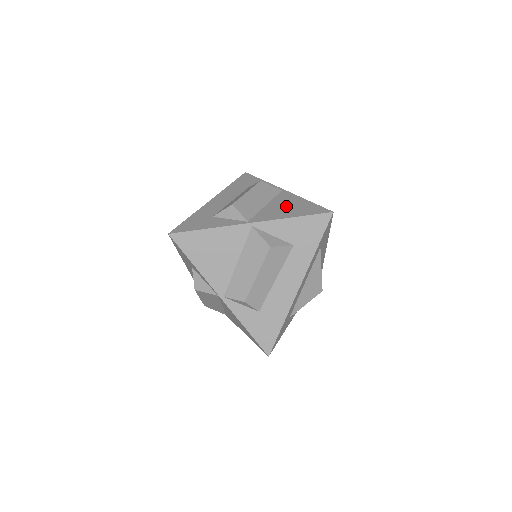
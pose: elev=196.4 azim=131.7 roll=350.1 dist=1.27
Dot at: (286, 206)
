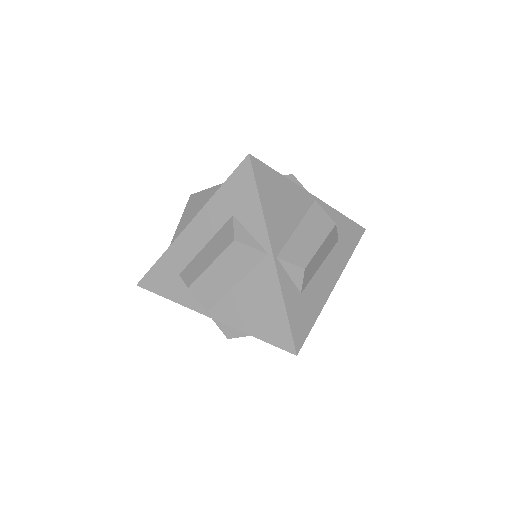
Dot at: occluded
